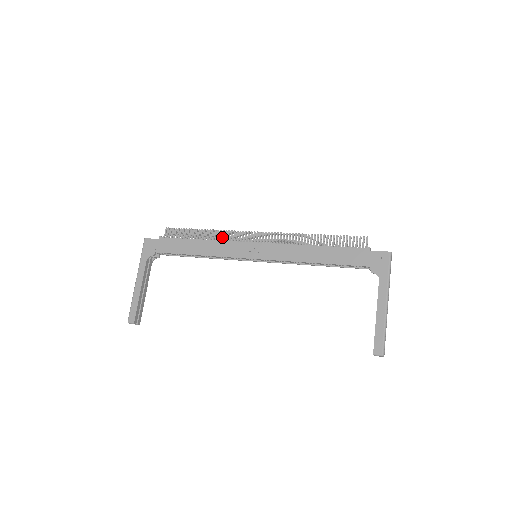
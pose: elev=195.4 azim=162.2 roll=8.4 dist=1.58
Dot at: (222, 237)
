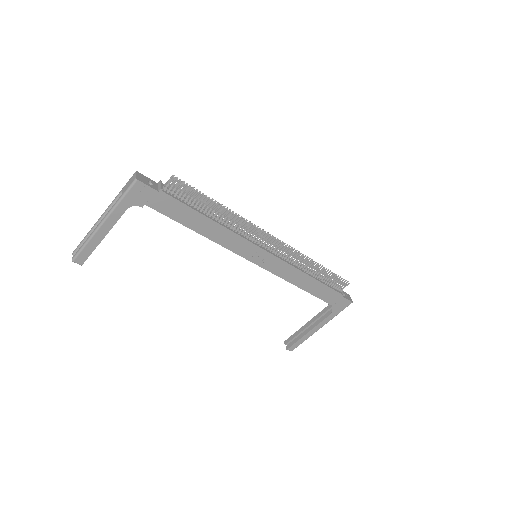
Dot at: (236, 225)
